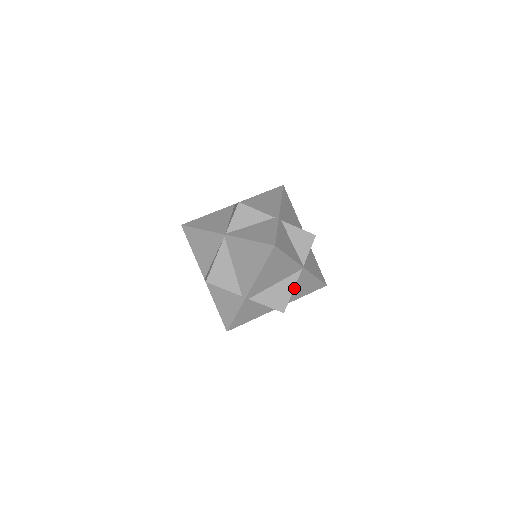
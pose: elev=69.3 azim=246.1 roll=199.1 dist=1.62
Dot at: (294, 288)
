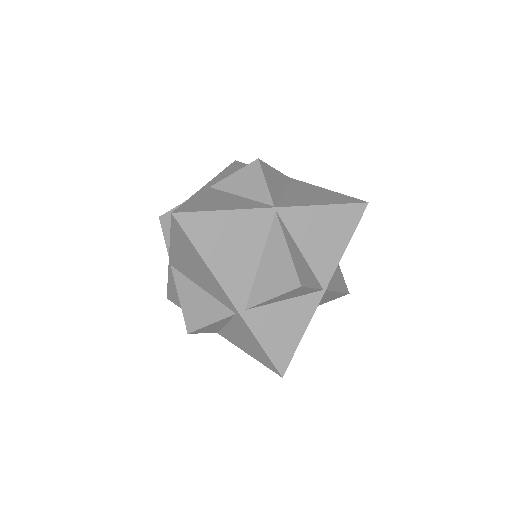
Dot at: (308, 245)
